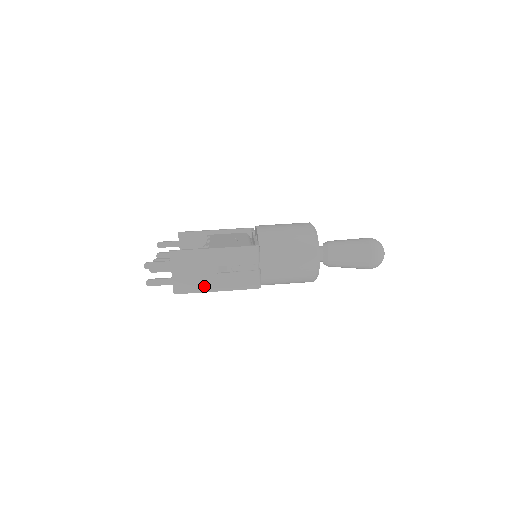
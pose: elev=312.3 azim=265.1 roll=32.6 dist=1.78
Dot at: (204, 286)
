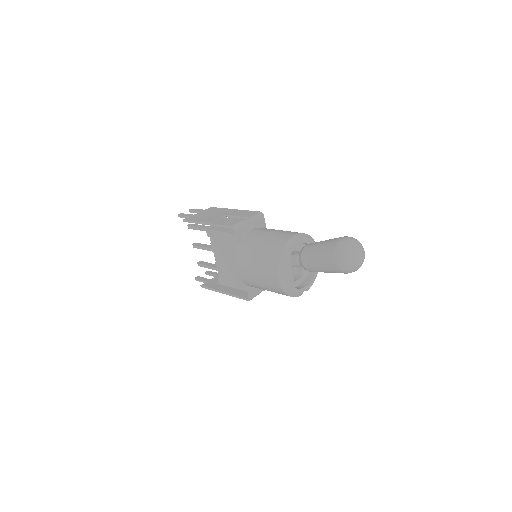
Dot at: (204, 220)
